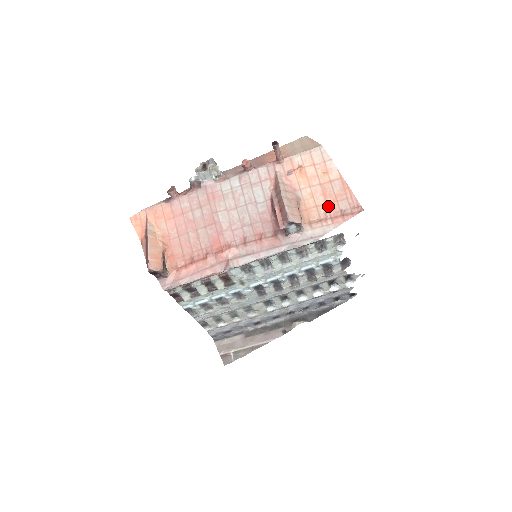
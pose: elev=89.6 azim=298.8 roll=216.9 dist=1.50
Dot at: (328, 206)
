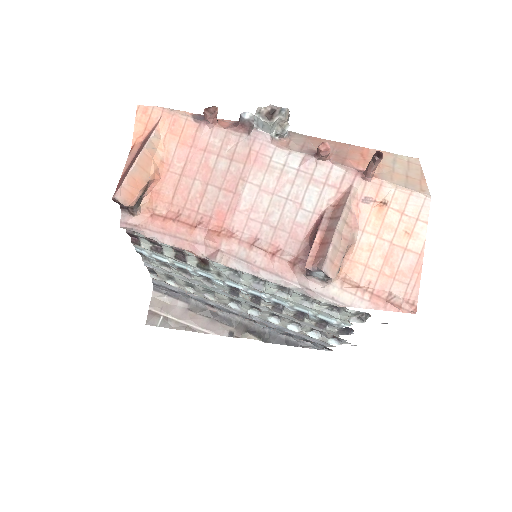
Dot at: (380, 276)
